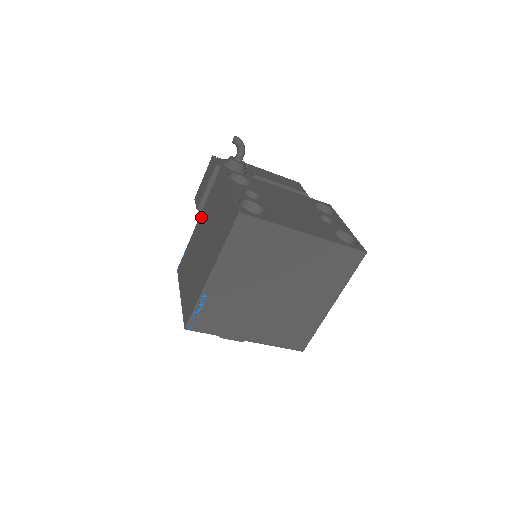
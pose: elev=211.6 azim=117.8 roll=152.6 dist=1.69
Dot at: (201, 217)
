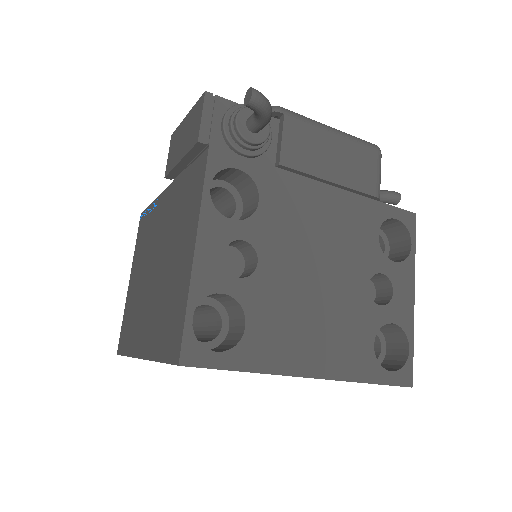
Dot at: (169, 194)
